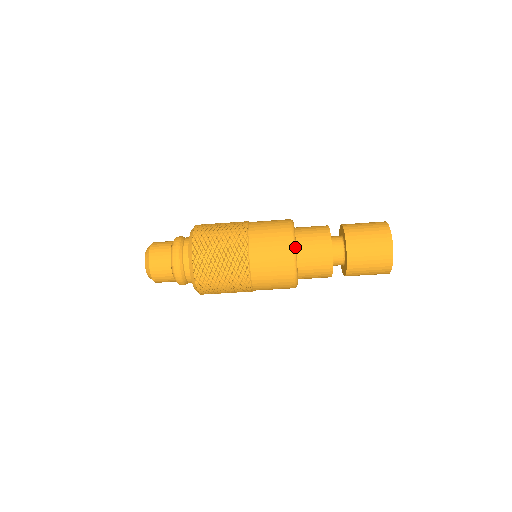
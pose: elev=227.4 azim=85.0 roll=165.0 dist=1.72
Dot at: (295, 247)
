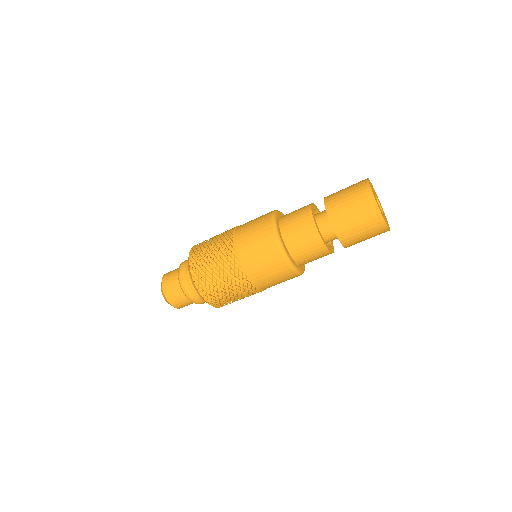
Dot at: (279, 238)
